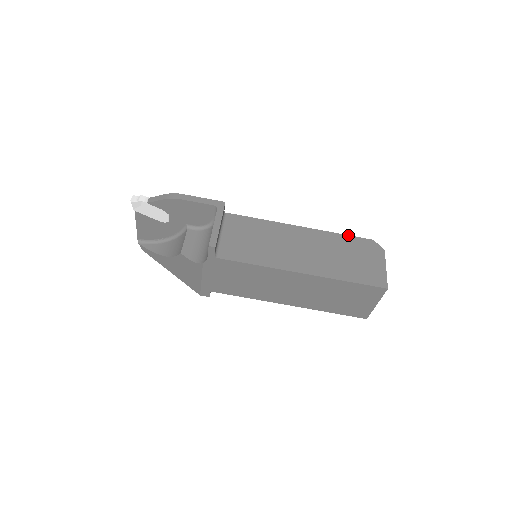
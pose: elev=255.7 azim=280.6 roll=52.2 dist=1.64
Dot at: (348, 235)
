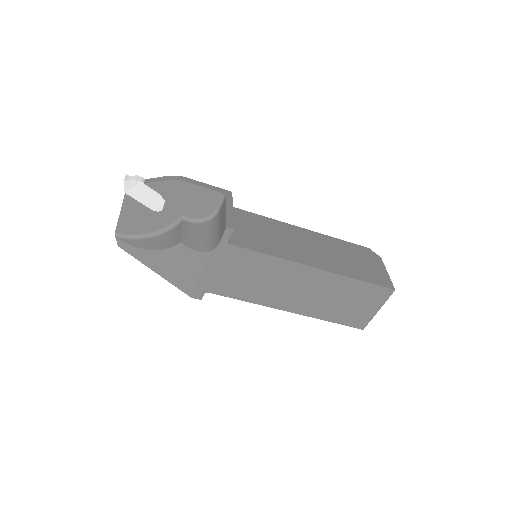
Dot at: (346, 241)
